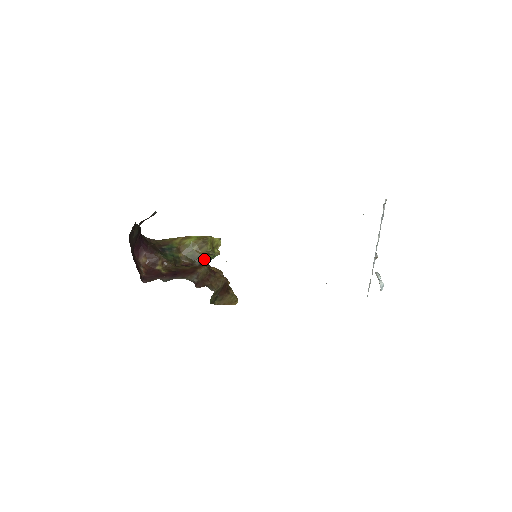
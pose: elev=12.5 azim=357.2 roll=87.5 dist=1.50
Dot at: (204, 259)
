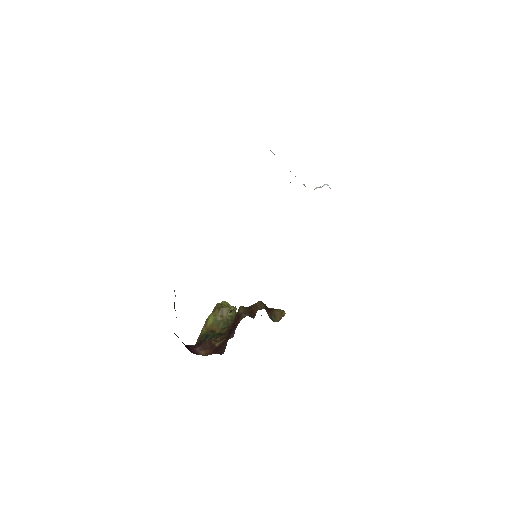
Dot at: (233, 319)
